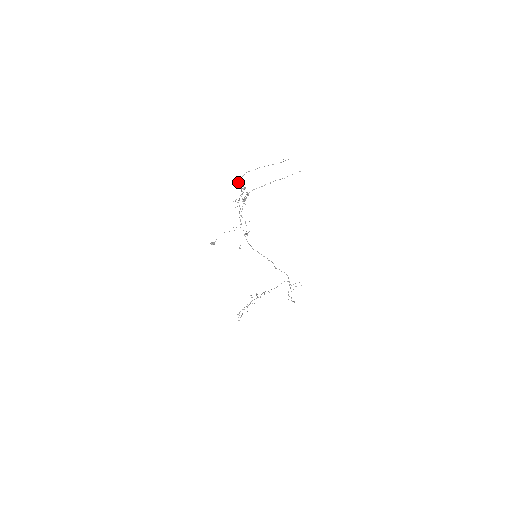
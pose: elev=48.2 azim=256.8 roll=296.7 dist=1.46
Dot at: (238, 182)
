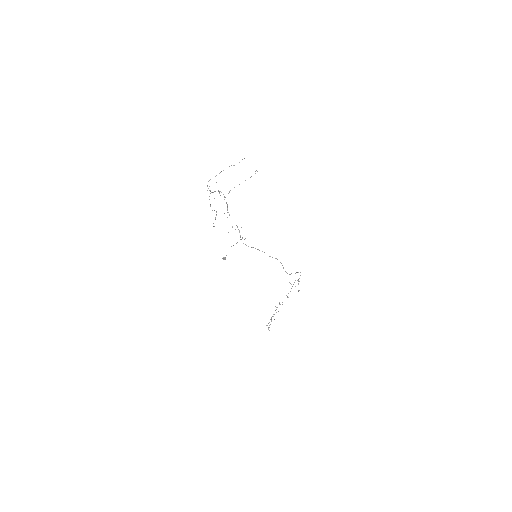
Dot at: (225, 197)
